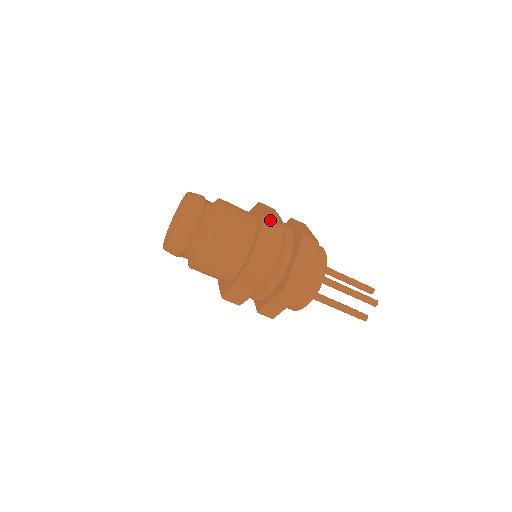
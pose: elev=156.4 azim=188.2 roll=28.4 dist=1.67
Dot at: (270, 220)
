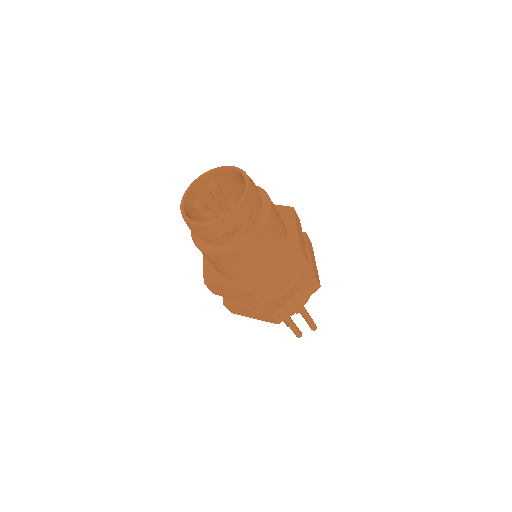
Dot at: (255, 296)
